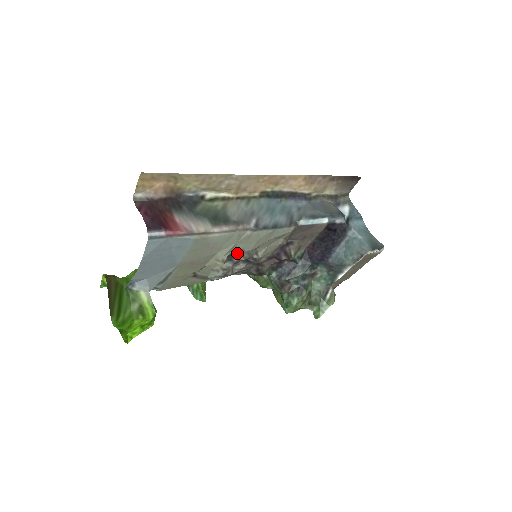
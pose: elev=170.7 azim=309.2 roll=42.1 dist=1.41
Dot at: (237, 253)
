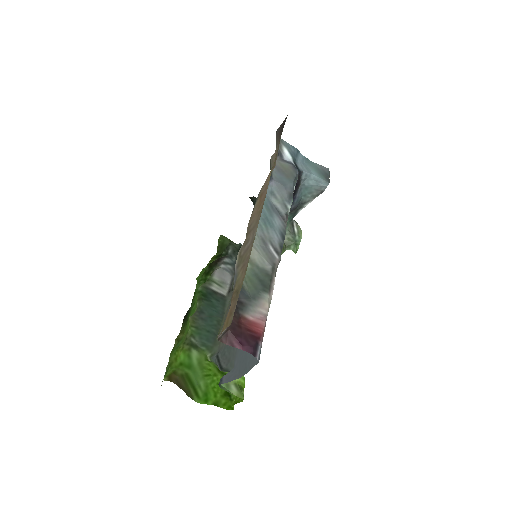
Dot at: occluded
